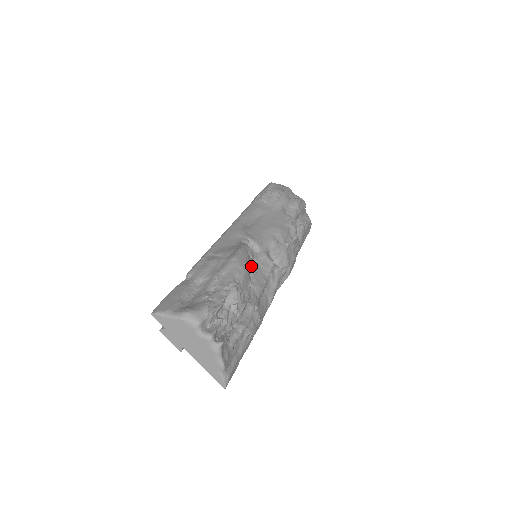
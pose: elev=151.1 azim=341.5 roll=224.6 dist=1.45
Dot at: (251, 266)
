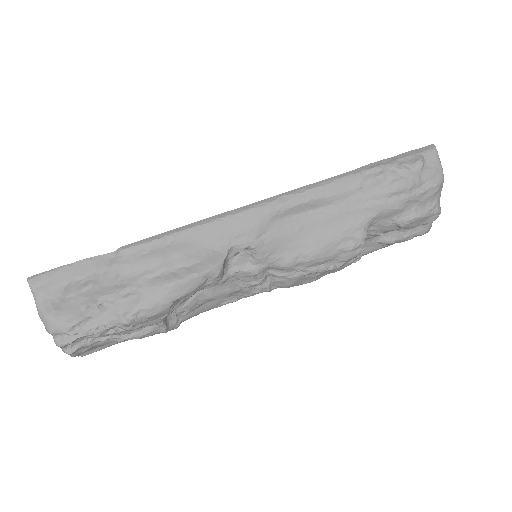
Dot at: occluded
